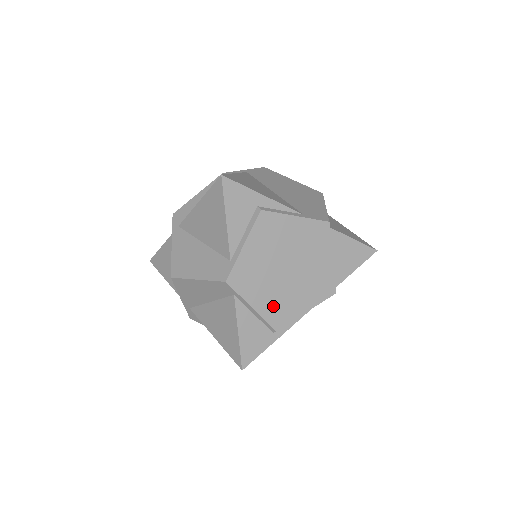
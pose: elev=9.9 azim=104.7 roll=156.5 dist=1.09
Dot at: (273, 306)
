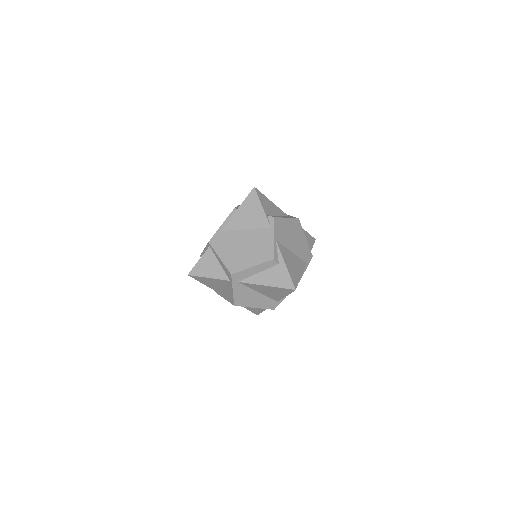
Dot at: occluded
